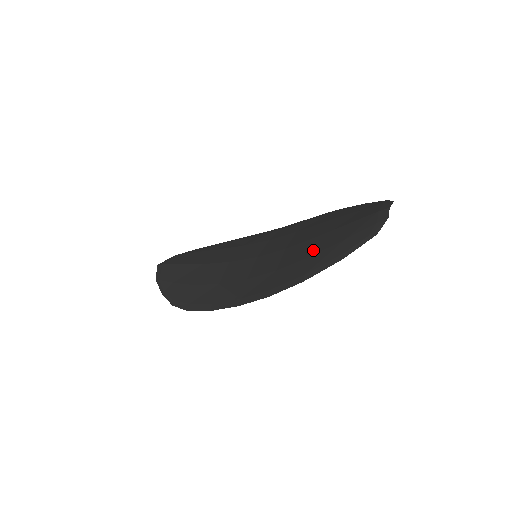
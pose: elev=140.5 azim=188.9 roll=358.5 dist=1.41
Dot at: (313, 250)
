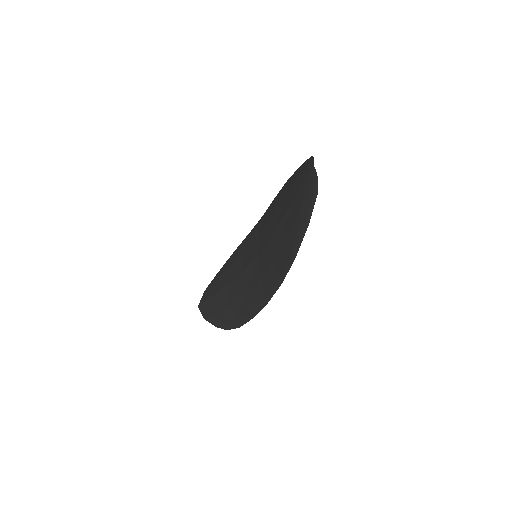
Dot at: (287, 229)
